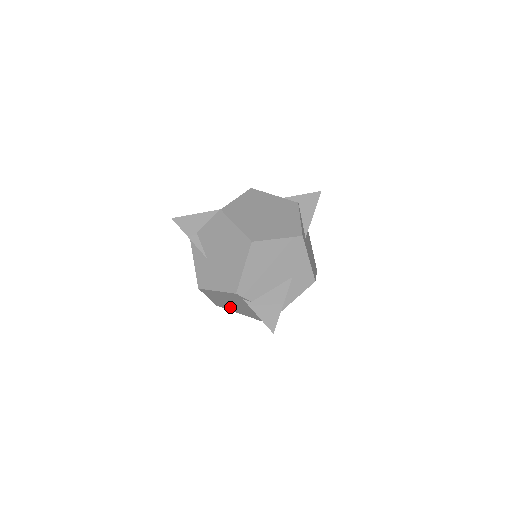
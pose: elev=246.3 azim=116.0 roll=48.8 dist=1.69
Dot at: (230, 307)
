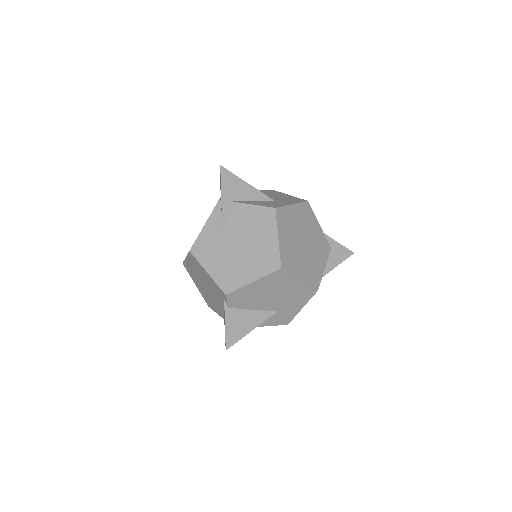
Dot at: (196, 278)
